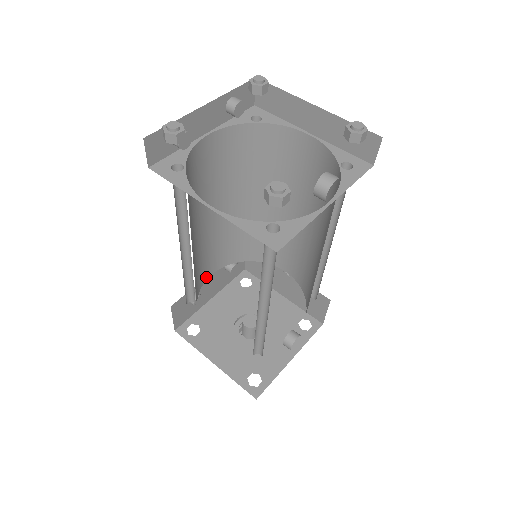
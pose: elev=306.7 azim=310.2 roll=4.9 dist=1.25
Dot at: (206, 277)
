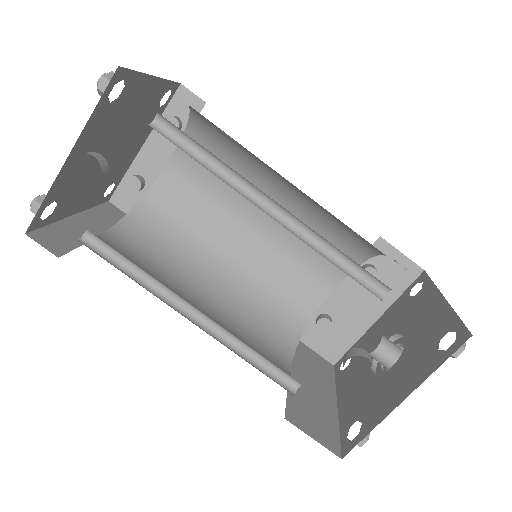
Dot at: (323, 294)
